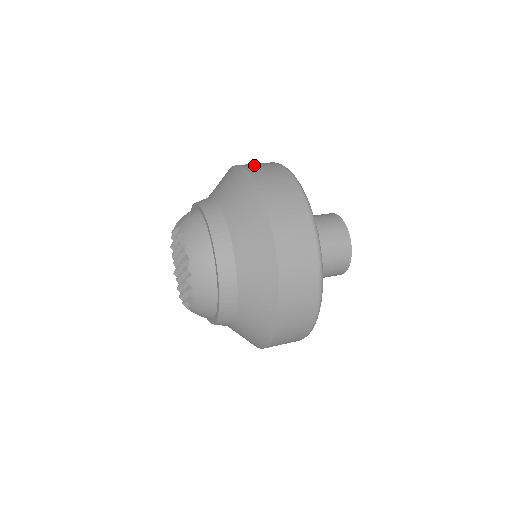
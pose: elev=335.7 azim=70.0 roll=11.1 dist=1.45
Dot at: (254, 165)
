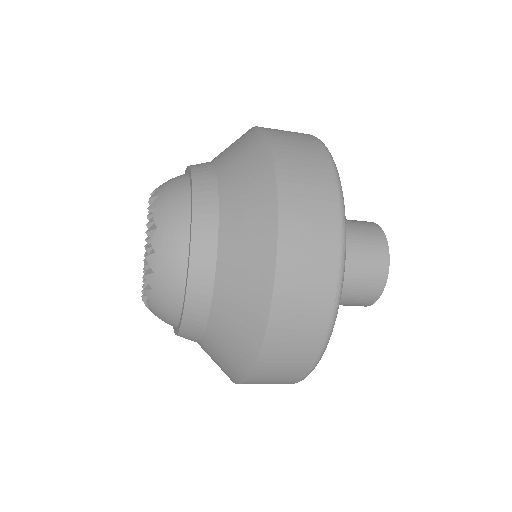
Dot at: occluded
